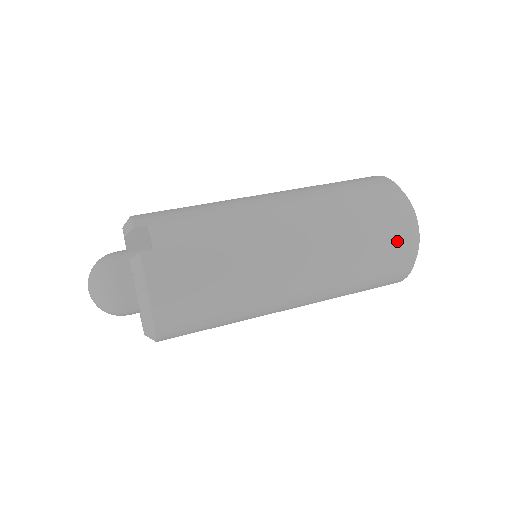
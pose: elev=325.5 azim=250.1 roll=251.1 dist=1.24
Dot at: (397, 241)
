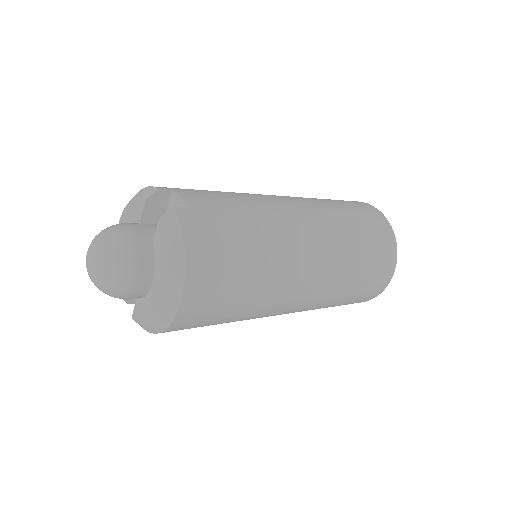
Dot at: (384, 245)
